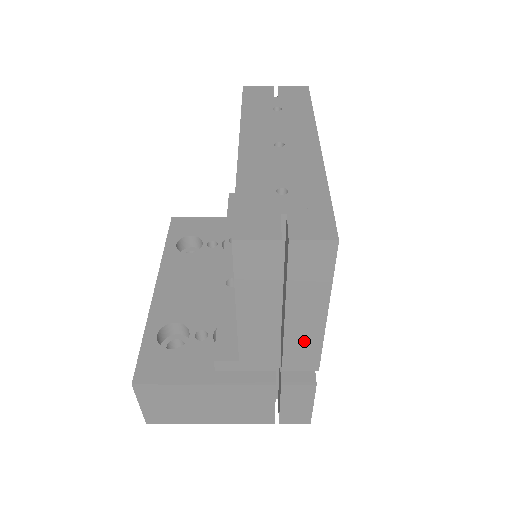
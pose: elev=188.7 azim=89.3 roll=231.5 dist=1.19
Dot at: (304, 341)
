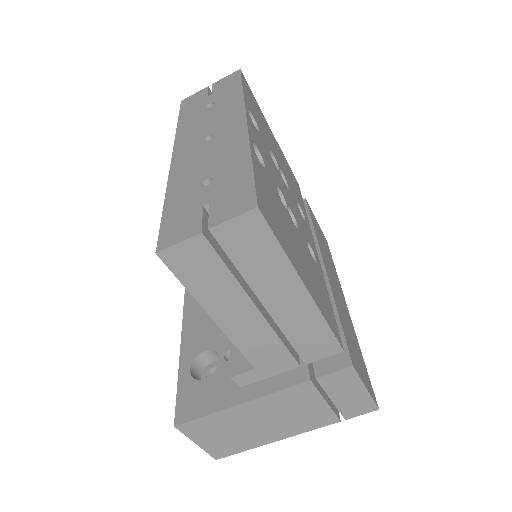
Dot at: (304, 325)
